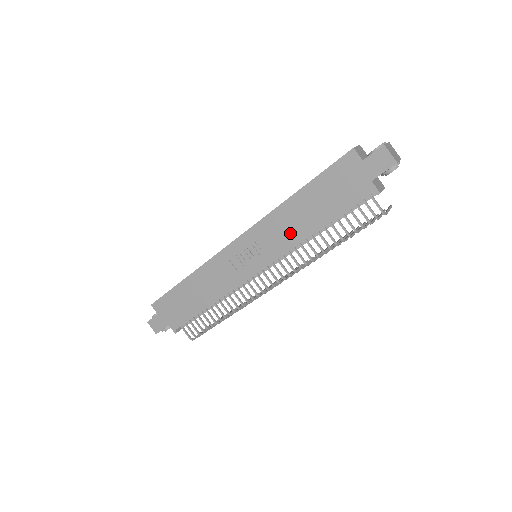
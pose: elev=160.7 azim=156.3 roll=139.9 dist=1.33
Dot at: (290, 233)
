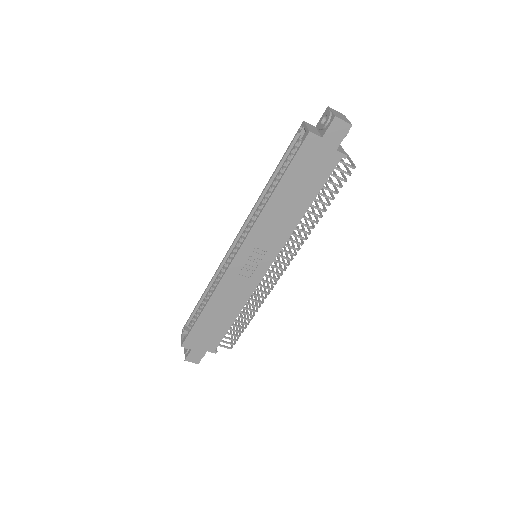
Dot at: (283, 225)
